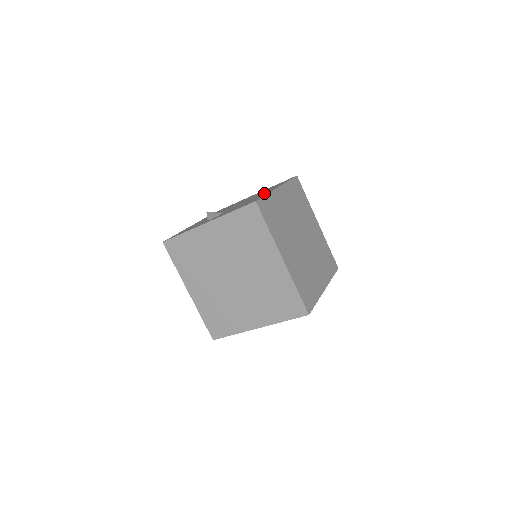
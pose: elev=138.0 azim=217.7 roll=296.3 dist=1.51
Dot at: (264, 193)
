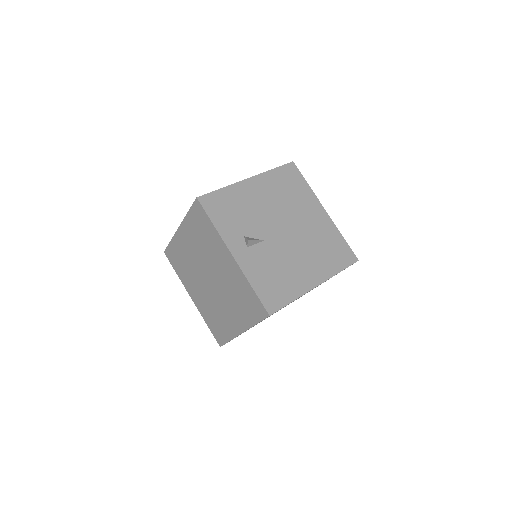
Dot at: (304, 275)
